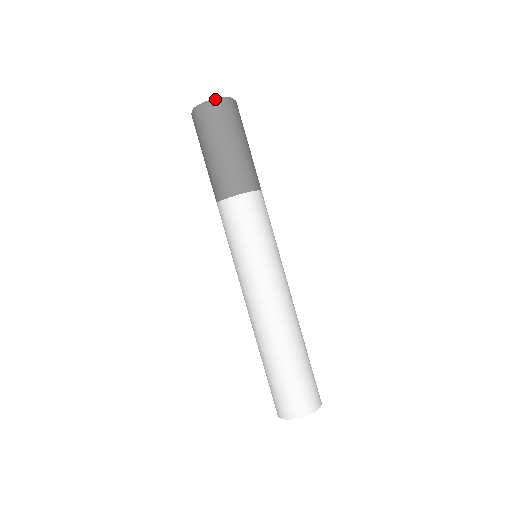
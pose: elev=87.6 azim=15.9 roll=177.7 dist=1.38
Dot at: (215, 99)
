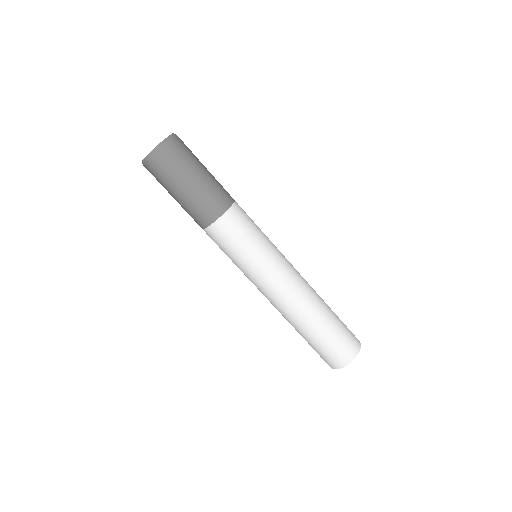
Dot at: (146, 157)
